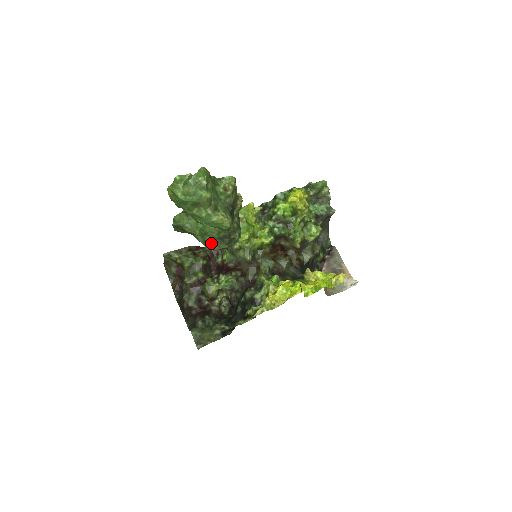
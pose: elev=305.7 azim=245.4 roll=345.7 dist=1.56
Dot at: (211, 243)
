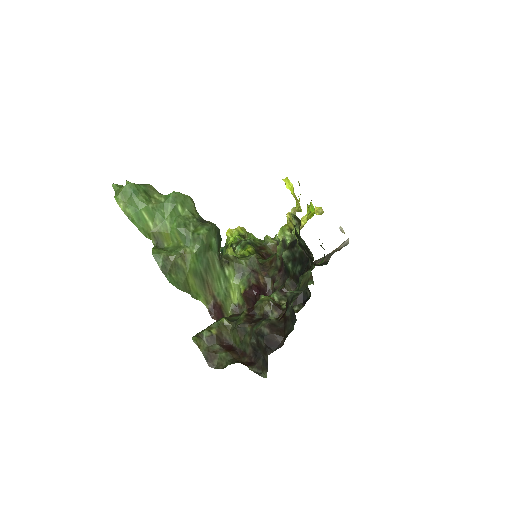
Dot at: (198, 229)
